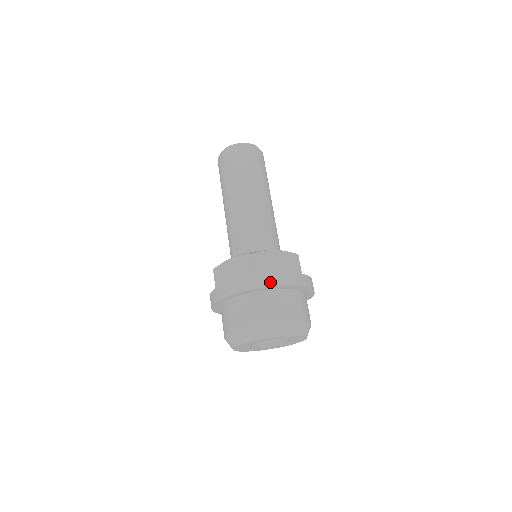
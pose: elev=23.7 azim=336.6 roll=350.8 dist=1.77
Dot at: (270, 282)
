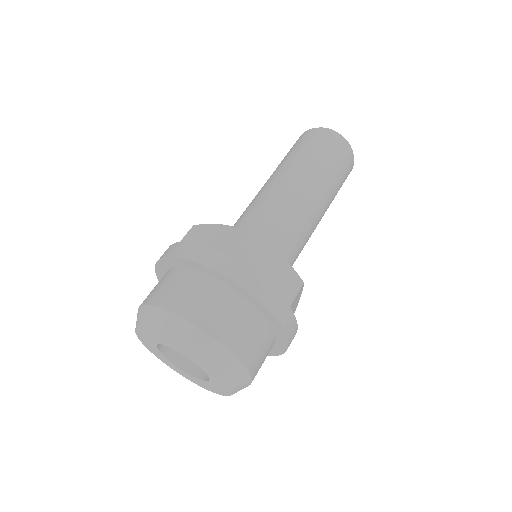
Dot at: (239, 277)
